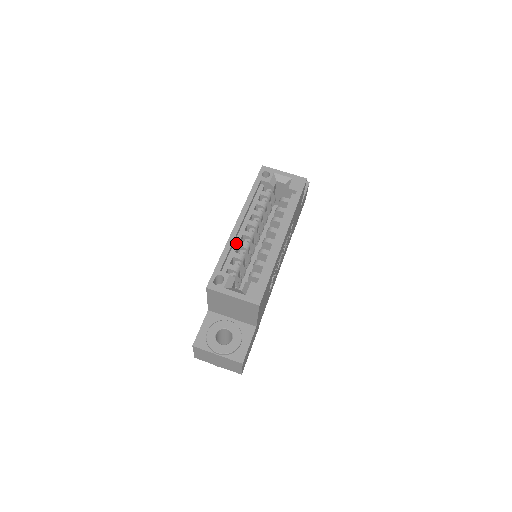
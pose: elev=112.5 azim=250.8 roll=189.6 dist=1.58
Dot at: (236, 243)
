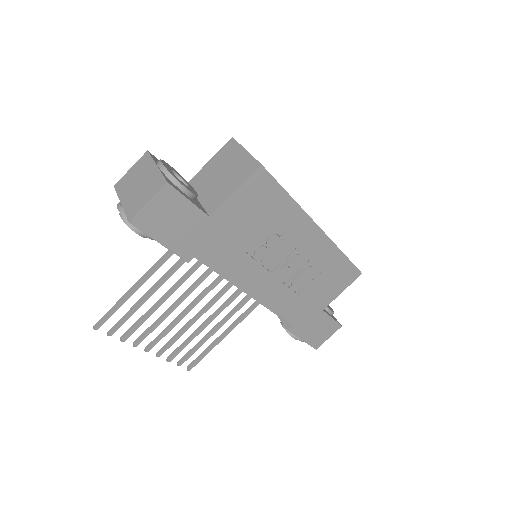
Dot at: occluded
